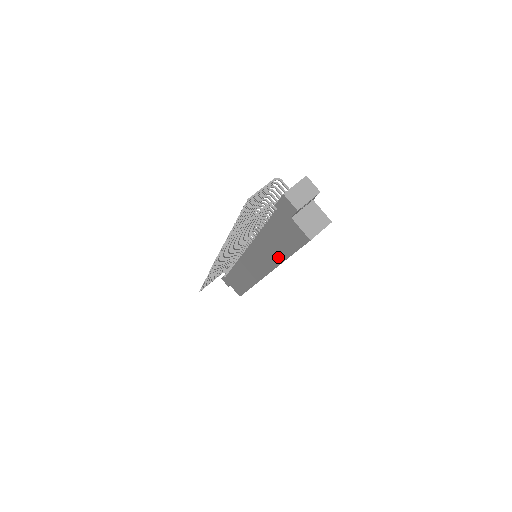
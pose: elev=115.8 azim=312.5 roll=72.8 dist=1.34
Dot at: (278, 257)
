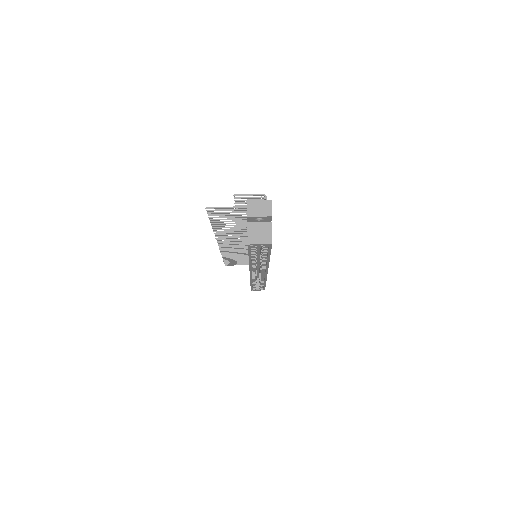
Dot at: occluded
